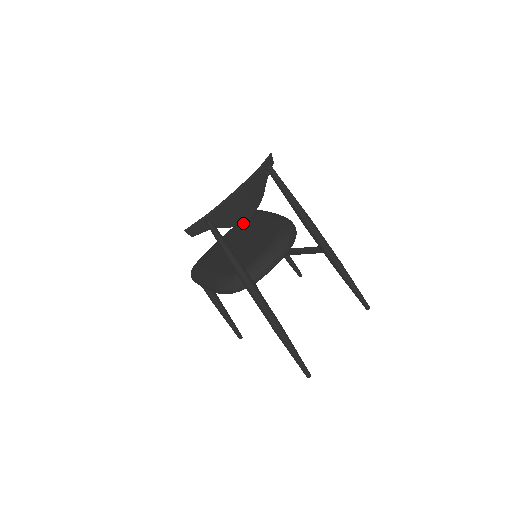
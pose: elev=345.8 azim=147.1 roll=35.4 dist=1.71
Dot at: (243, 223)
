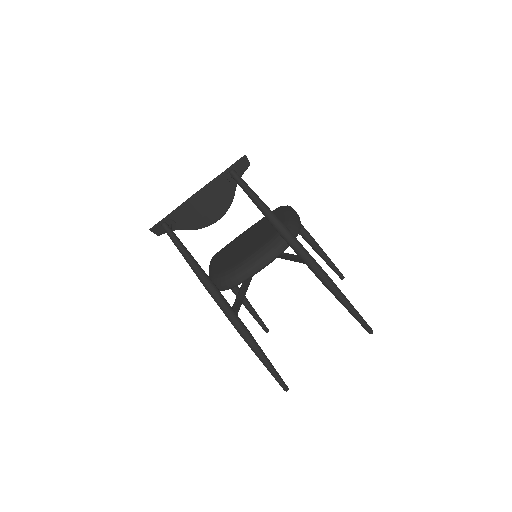
Dot at: (265, 218)
